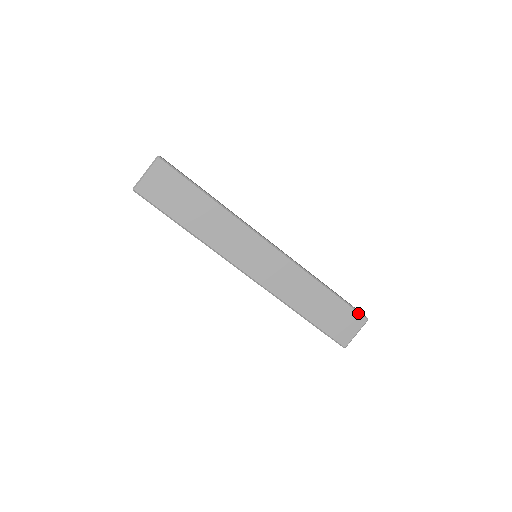
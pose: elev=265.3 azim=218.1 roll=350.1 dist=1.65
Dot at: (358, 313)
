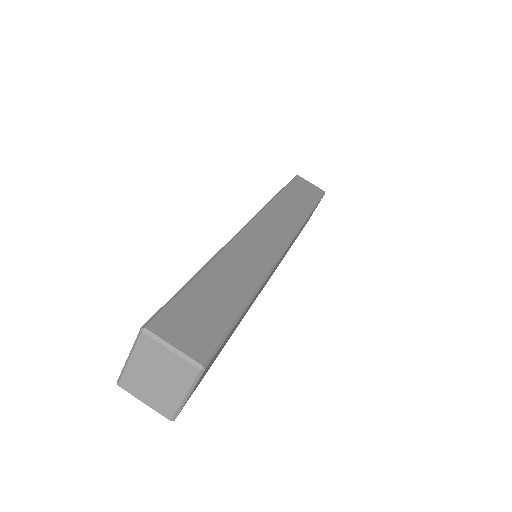
Dot at: occluded
